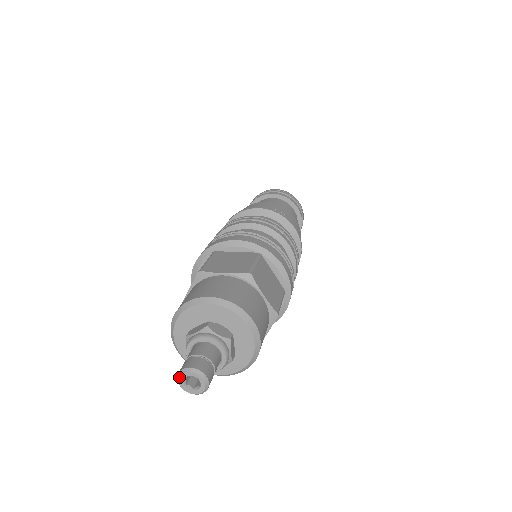
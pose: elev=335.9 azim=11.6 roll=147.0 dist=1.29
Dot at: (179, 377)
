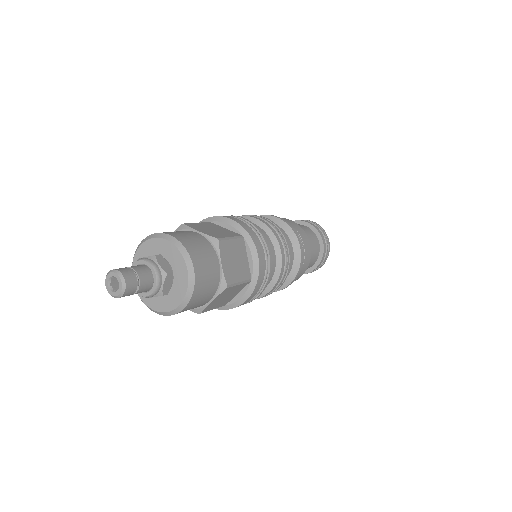
Dot at: (107, 275)
